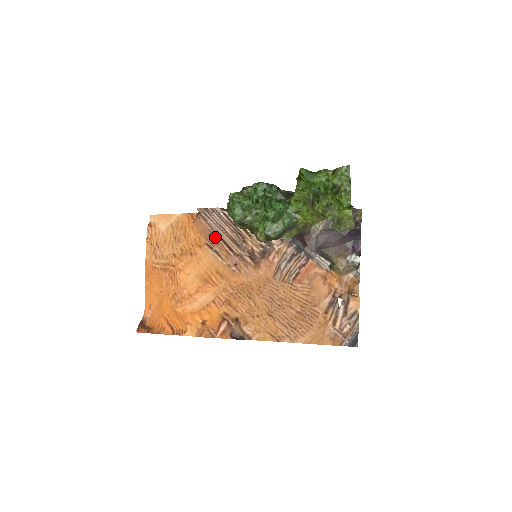
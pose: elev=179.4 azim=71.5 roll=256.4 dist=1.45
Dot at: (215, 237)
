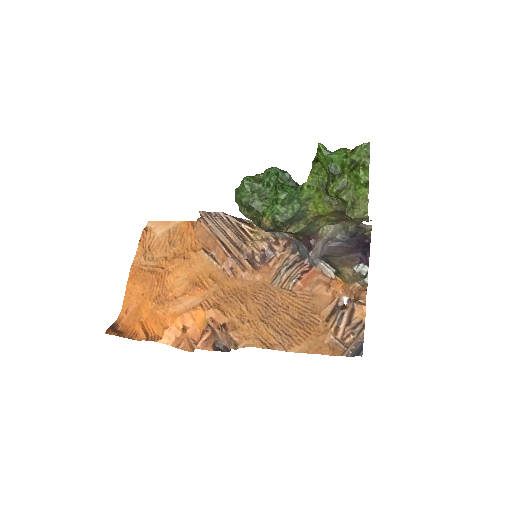
Dot at: (214, 240)
